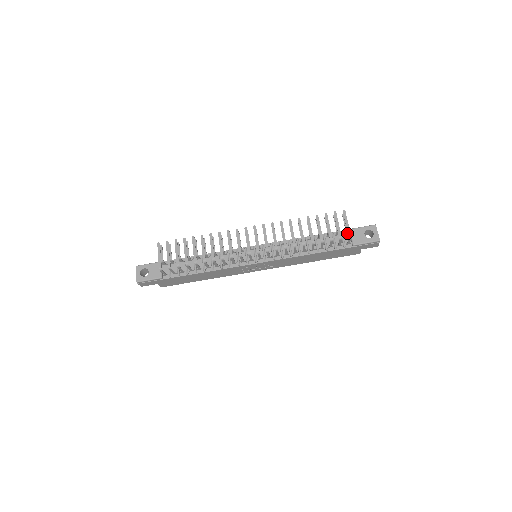
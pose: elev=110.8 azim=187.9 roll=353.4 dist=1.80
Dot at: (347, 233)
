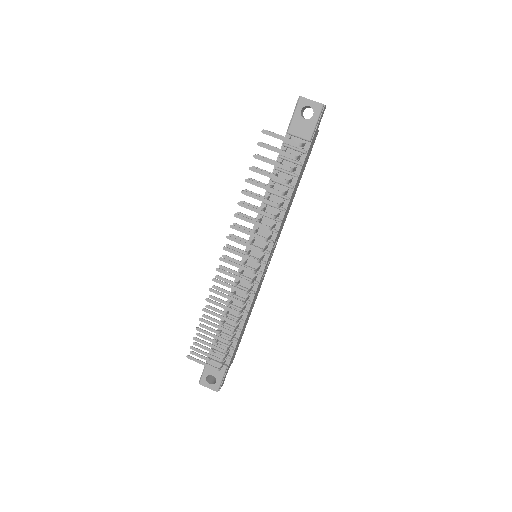
Dot at: occluded
